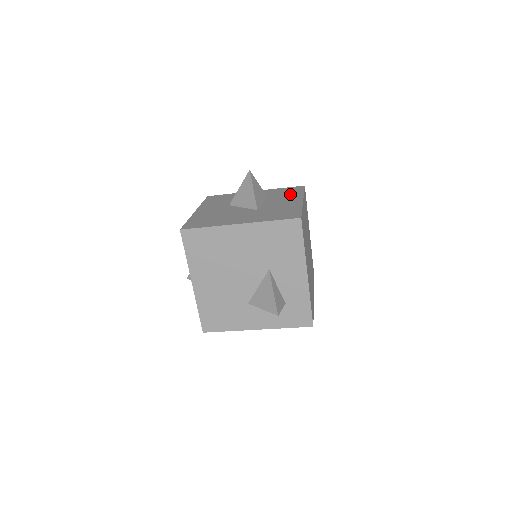
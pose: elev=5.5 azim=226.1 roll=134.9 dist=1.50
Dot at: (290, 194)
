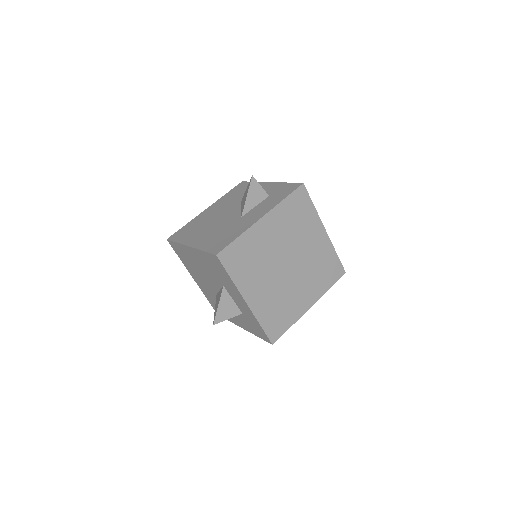
Dot at: occluded
